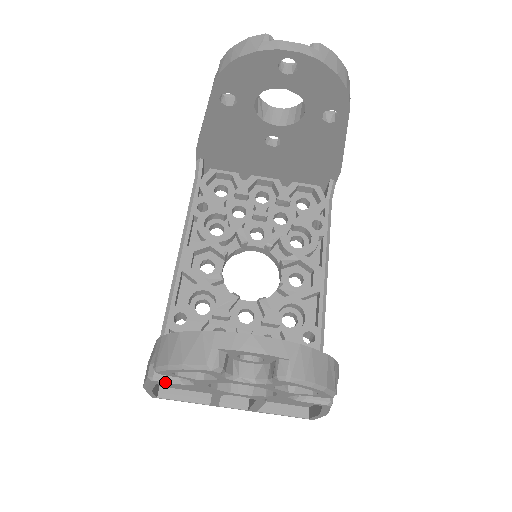
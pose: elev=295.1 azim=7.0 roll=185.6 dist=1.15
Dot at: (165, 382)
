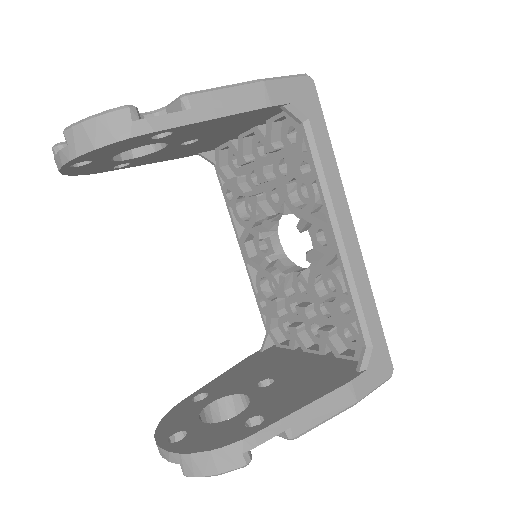
Dot at: occluded
